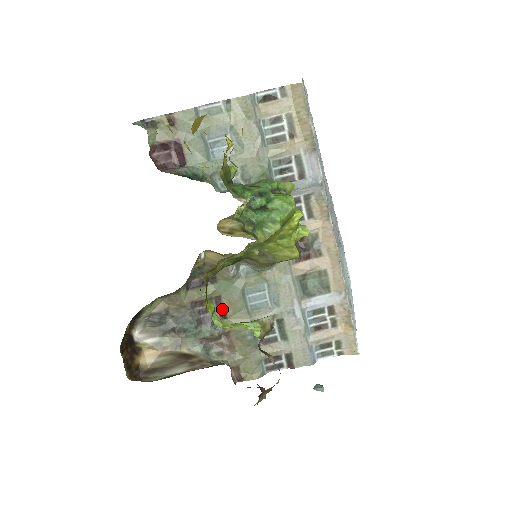
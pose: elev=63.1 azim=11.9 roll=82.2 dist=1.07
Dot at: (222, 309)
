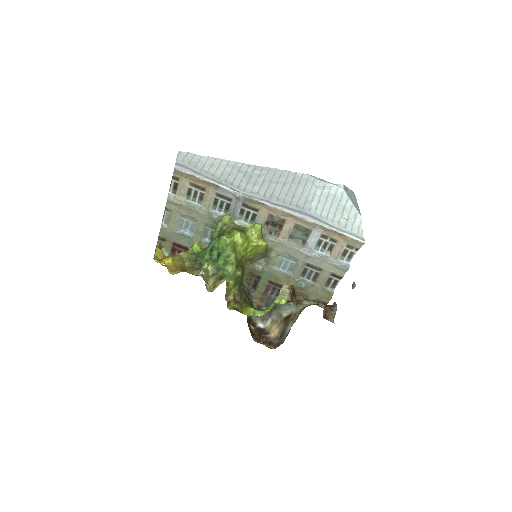
Dot at: (277, 285)
